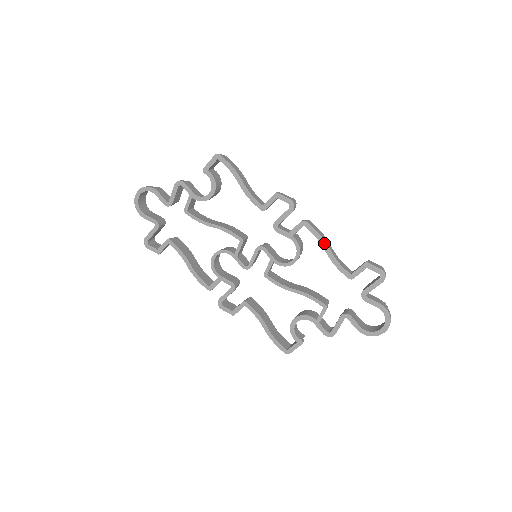
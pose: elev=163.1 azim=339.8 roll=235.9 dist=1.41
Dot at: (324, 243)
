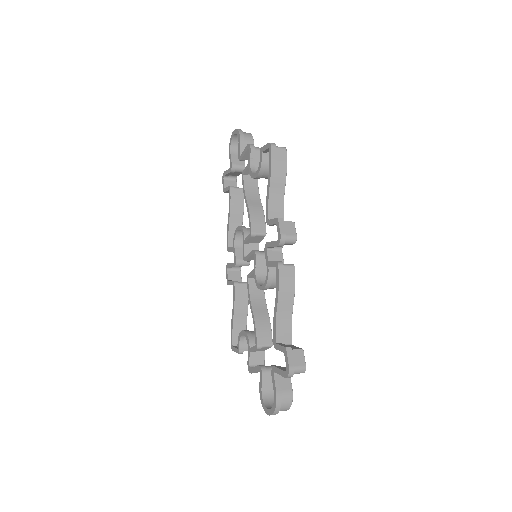
Dot at: (277, 297)
